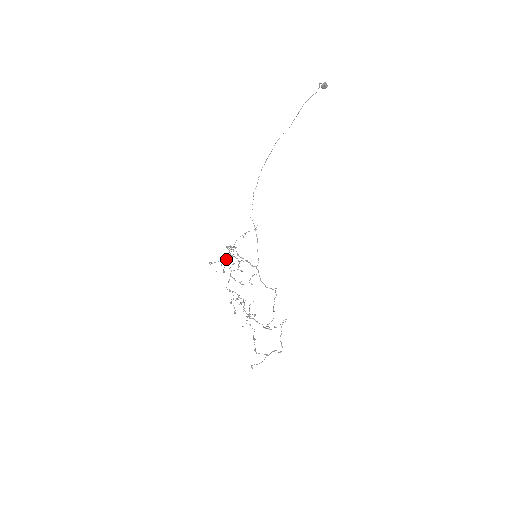
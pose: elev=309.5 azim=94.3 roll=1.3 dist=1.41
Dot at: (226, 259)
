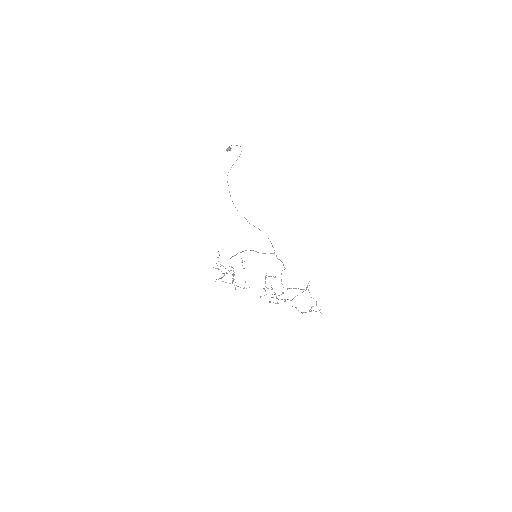
Dot at: occluded
